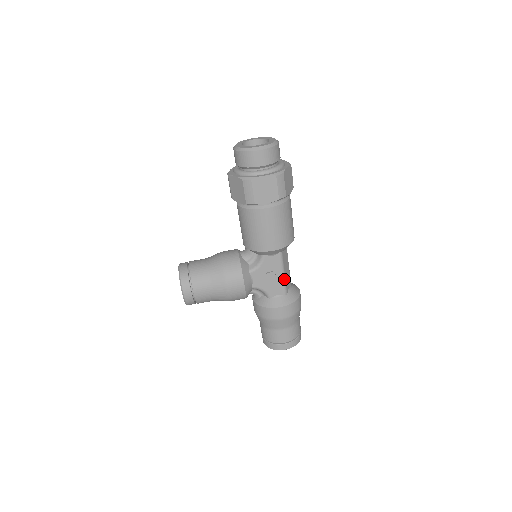
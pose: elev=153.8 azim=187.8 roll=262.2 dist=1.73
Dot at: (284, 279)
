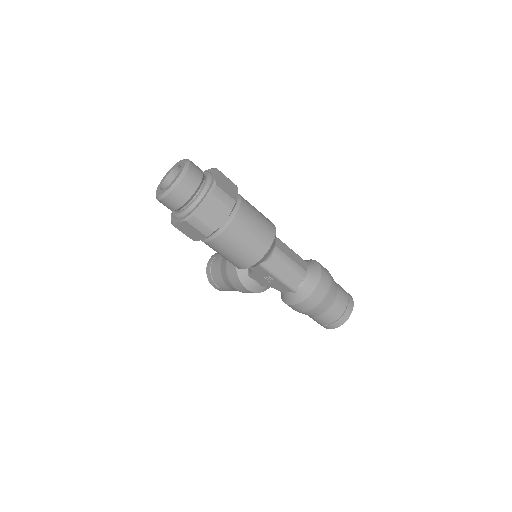
Dot at: (283, 282)
